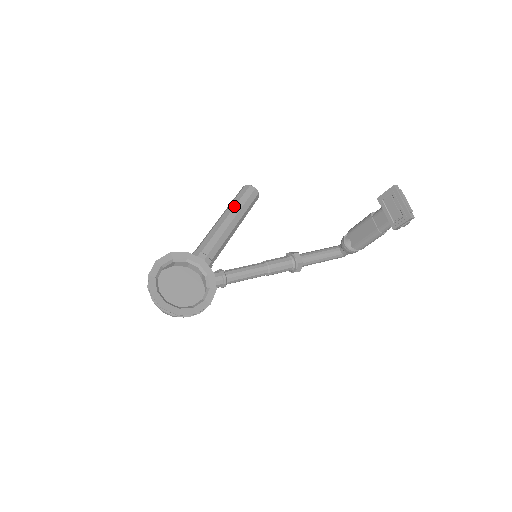
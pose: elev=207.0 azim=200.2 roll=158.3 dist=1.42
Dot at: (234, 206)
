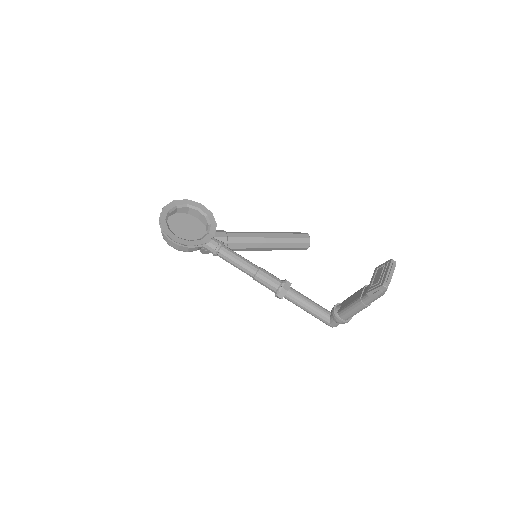
Dot at: (281, 233)
